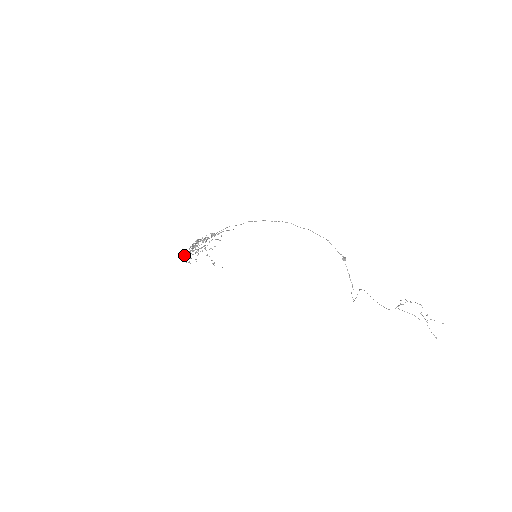
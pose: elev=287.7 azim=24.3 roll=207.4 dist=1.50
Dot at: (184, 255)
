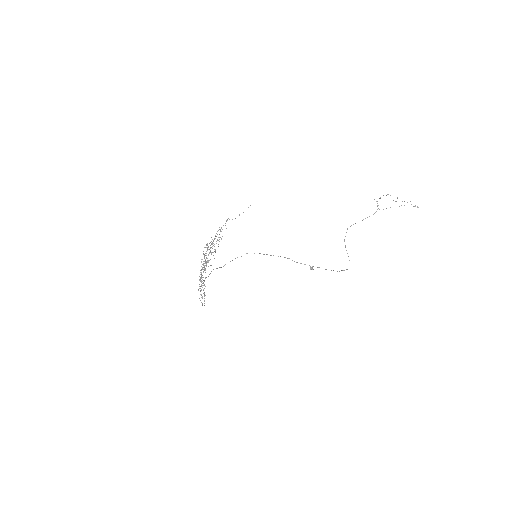
Dot at: (198, 289)
